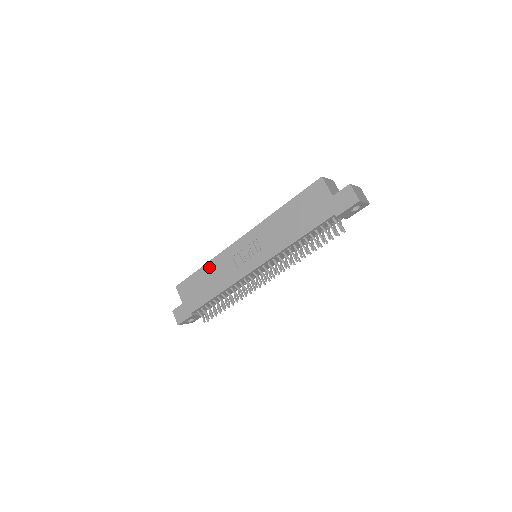
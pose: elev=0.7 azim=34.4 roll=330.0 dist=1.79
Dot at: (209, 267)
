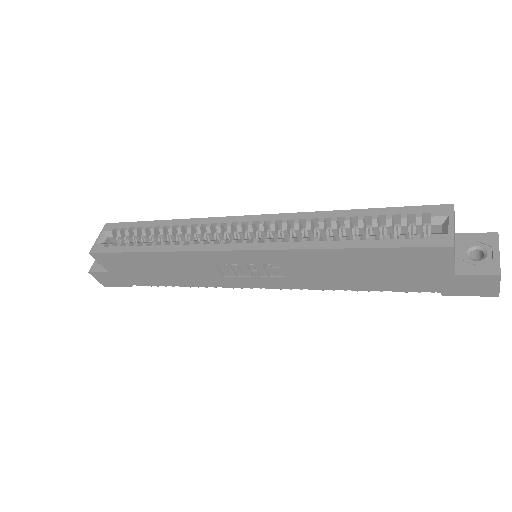
Dot at: (163, 258)
